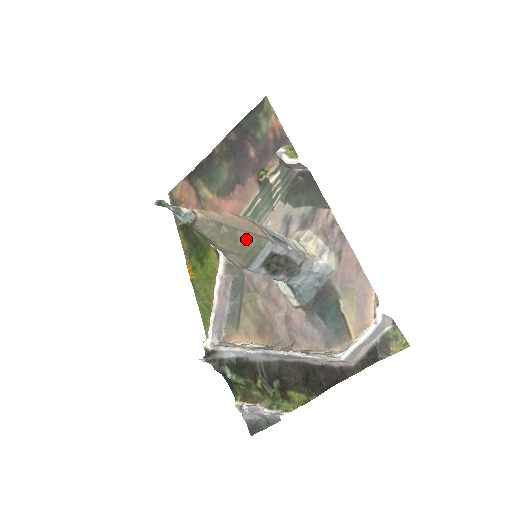
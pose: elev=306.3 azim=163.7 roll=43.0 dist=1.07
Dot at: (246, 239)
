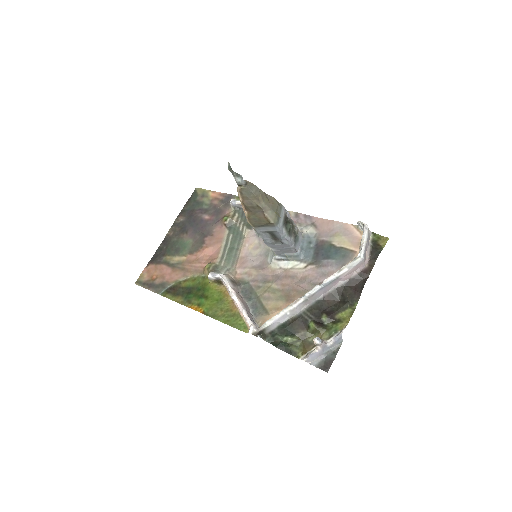
Dot at: (272, 200)
